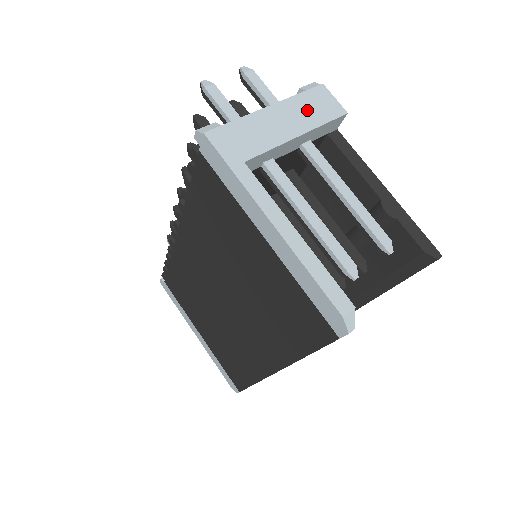
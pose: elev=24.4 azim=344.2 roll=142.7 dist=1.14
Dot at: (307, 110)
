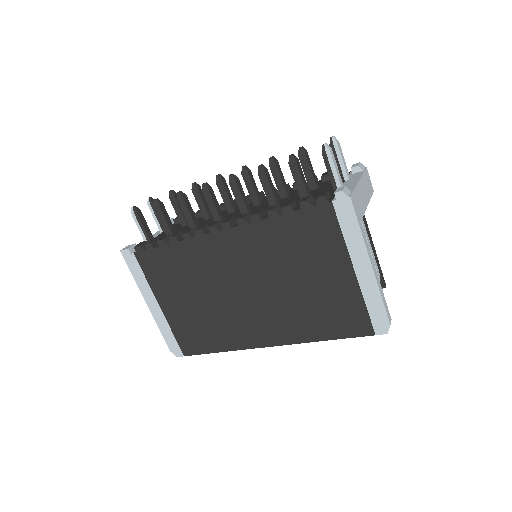
Dot at: (367, 186)
